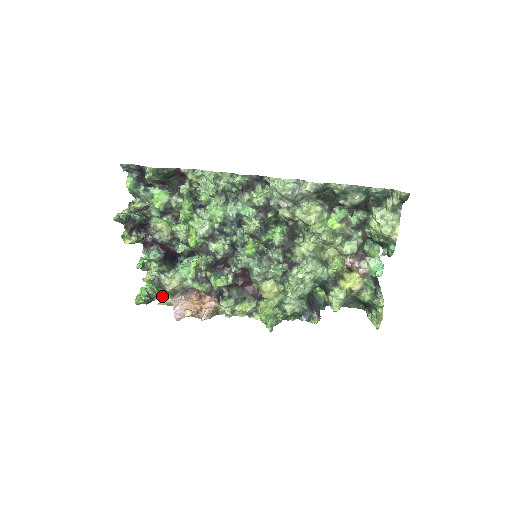
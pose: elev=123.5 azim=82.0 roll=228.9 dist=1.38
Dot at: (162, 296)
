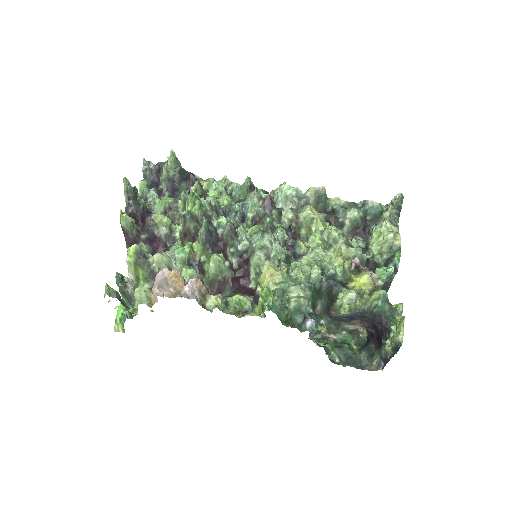
Dot at: (140, 286)
